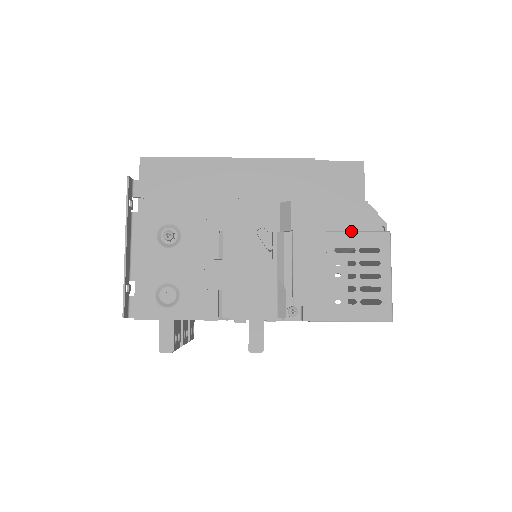
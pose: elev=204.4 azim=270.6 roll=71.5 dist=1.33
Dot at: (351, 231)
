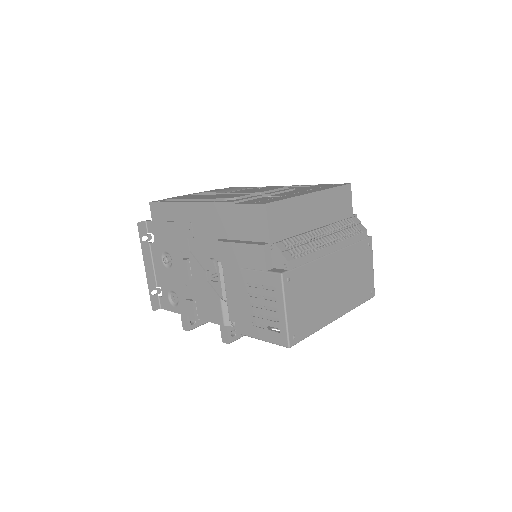
Dot at: (256, 270)
